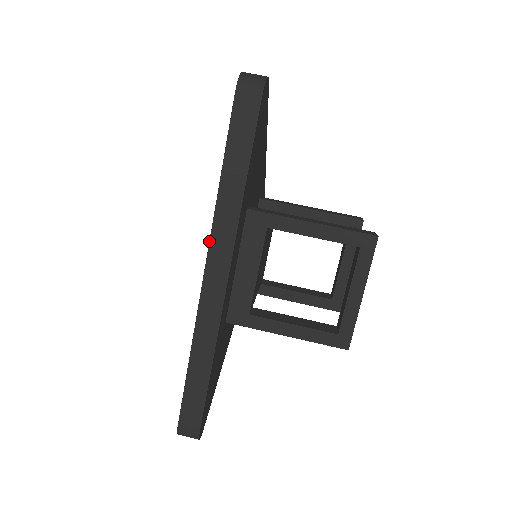
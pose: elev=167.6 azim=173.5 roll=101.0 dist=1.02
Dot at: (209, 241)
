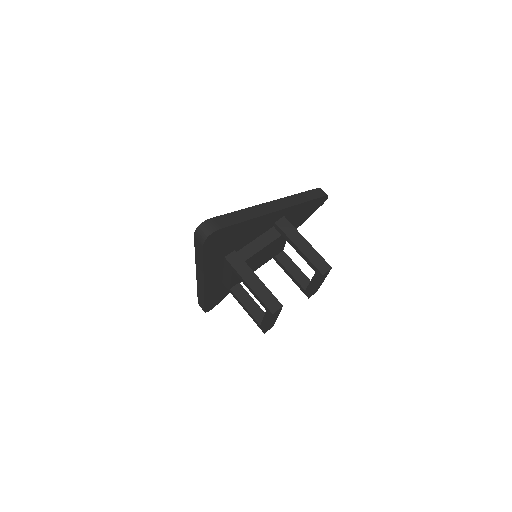
Dot at: (196, 268)
